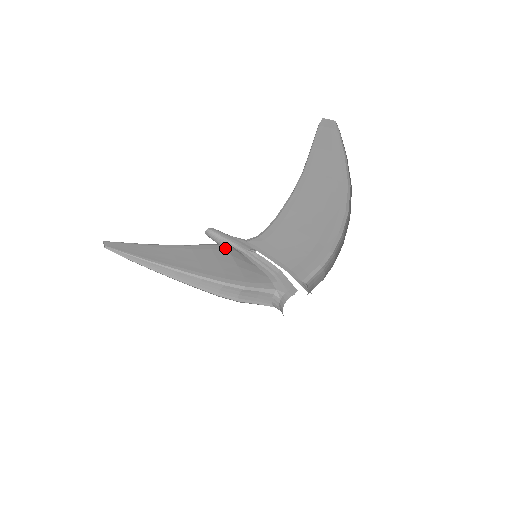
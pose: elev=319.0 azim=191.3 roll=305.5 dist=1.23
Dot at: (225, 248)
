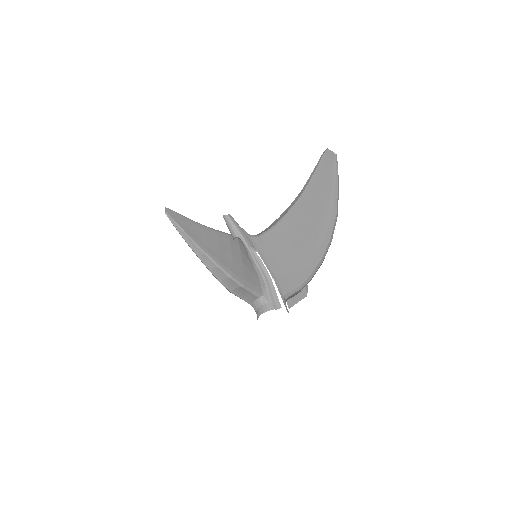
Dot at: (233, 235)
